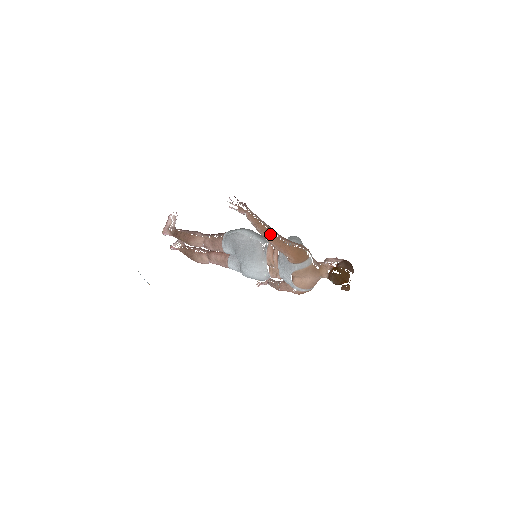
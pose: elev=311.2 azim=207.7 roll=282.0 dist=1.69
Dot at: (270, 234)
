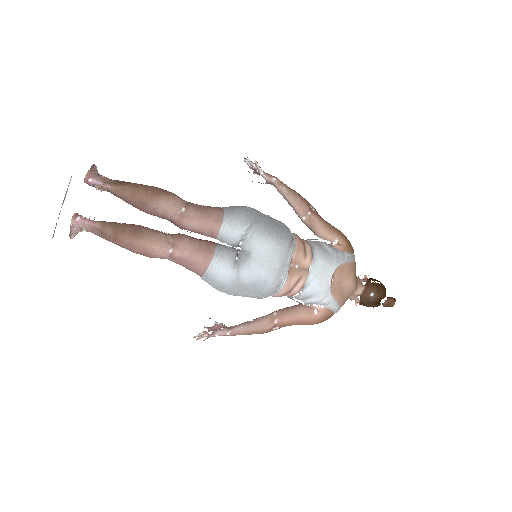
Dot at: (314, 208)
